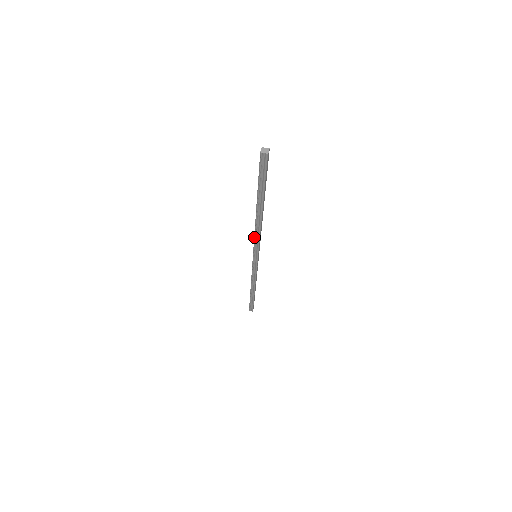
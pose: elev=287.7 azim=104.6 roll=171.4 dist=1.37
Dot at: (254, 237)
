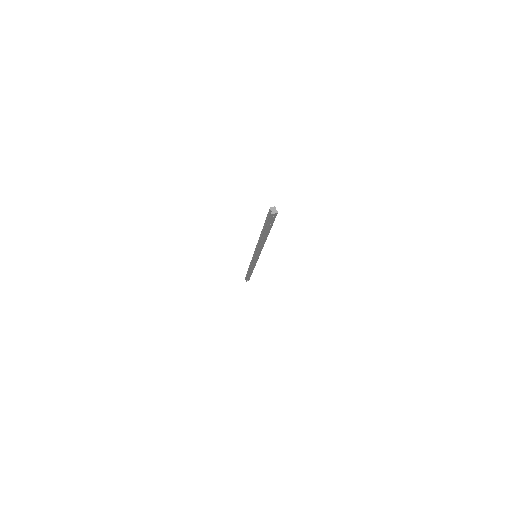
Dot at: occluded
